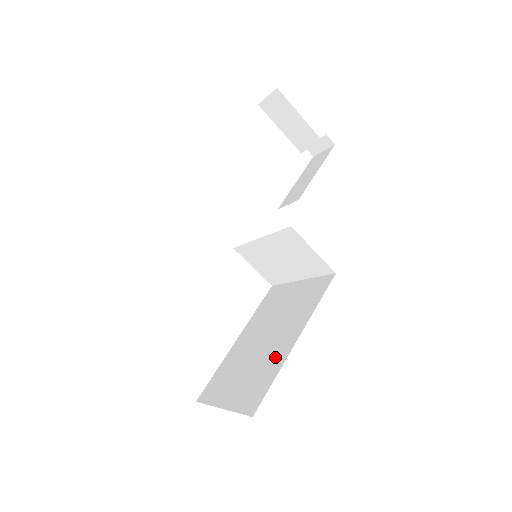
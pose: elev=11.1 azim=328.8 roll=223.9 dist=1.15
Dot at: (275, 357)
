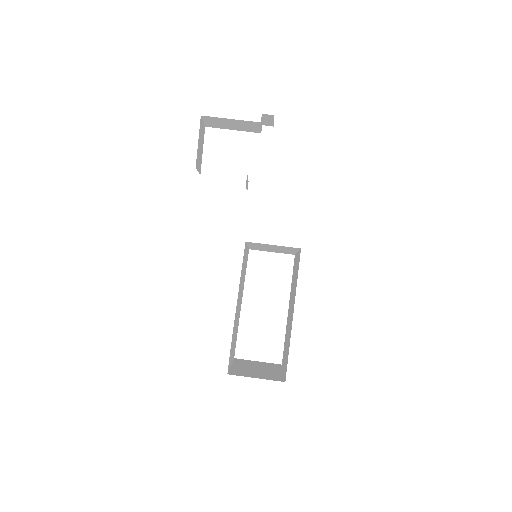
Dot at: (290, 331)
